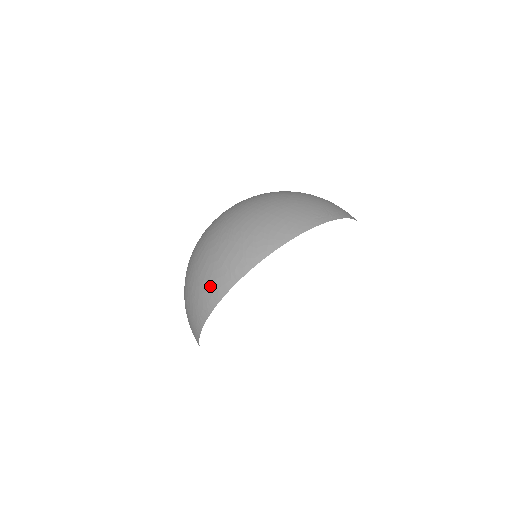
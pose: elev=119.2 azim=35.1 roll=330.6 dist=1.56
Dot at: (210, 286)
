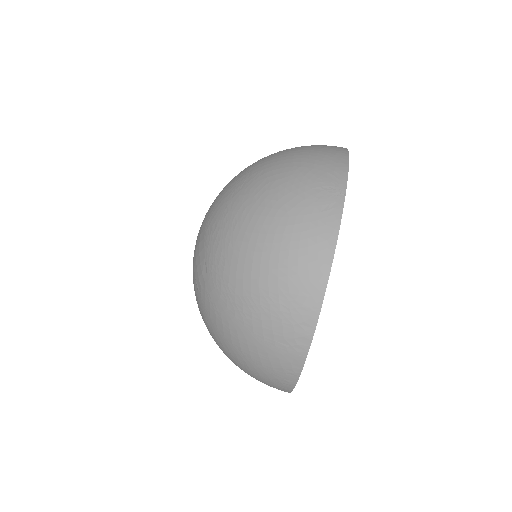
Dot at: (276, 367)
